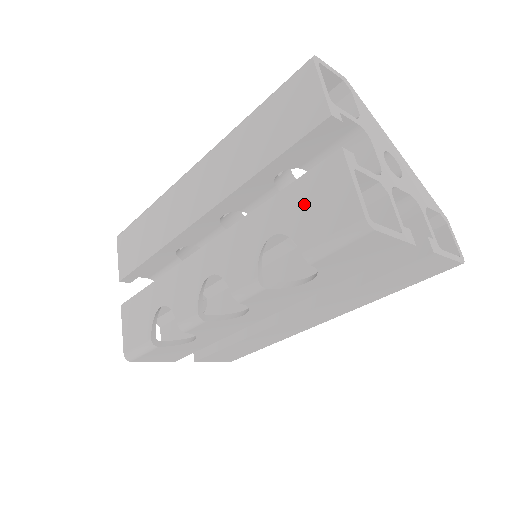
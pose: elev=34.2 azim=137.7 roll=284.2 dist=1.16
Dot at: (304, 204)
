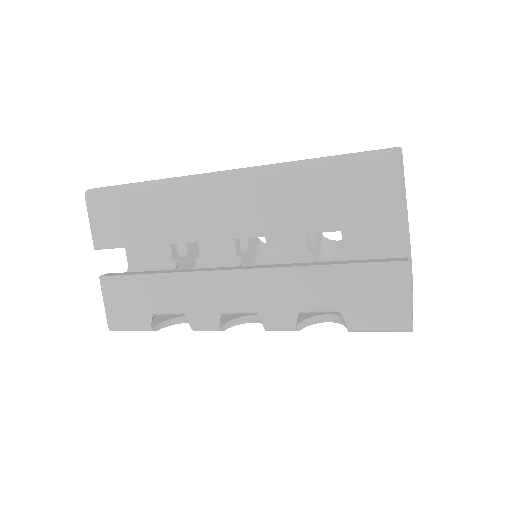
Dot at: (358, 289)
